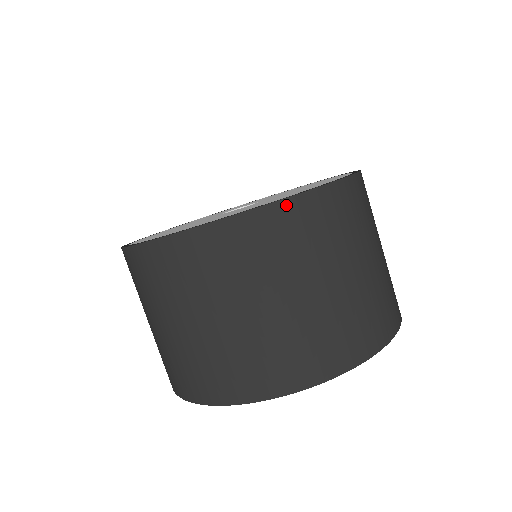
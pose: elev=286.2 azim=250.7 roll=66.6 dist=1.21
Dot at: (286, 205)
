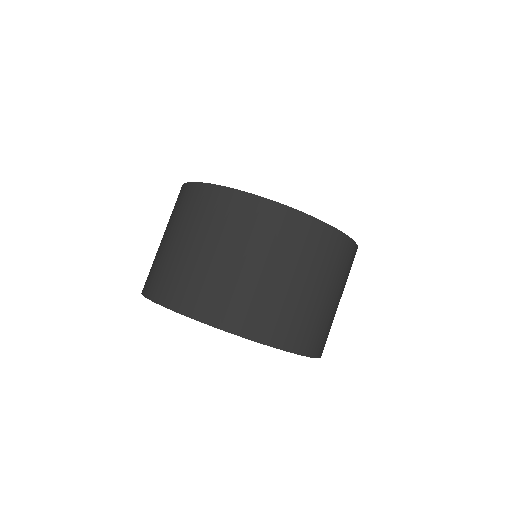
Dot at: (255, 200)
